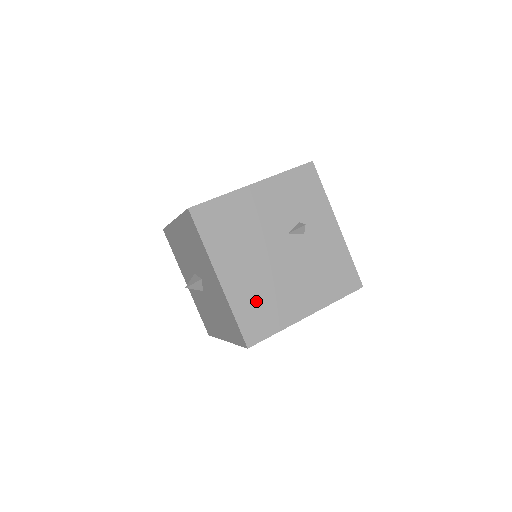
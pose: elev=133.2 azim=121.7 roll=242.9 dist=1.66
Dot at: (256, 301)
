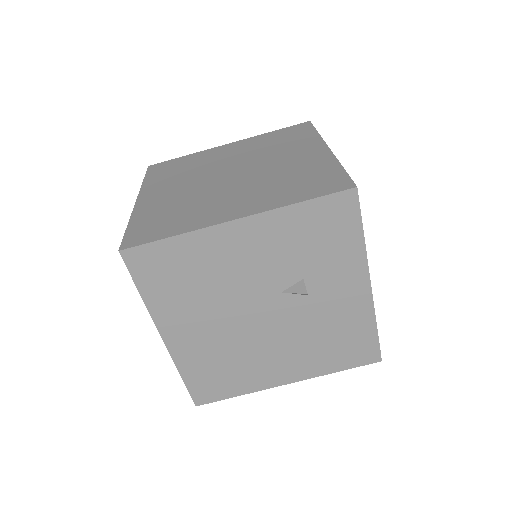
Dot at: (214, 364)
